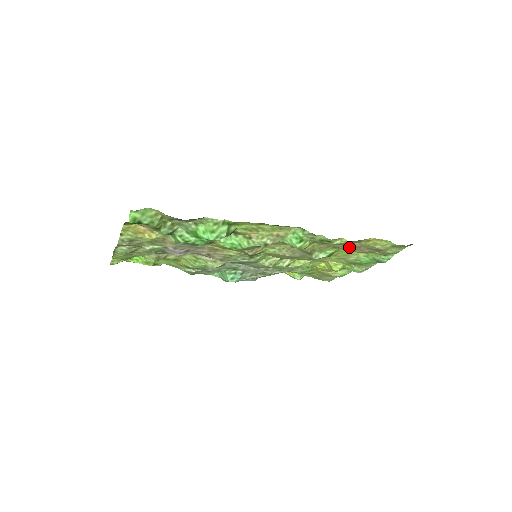
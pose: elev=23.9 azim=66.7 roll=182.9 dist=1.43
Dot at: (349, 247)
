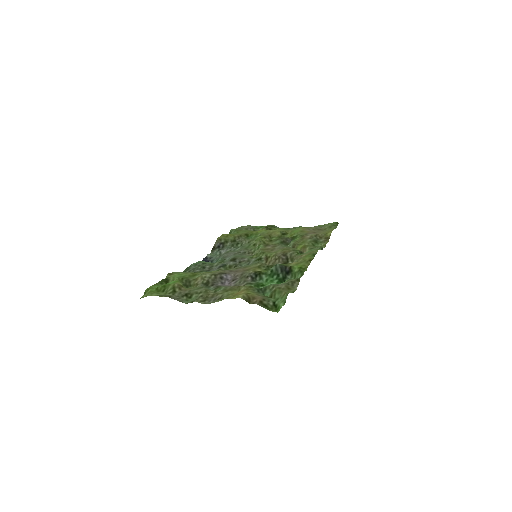
Dot at: occluded
